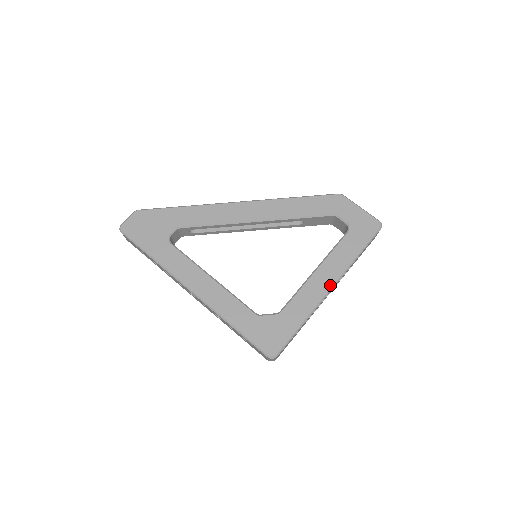
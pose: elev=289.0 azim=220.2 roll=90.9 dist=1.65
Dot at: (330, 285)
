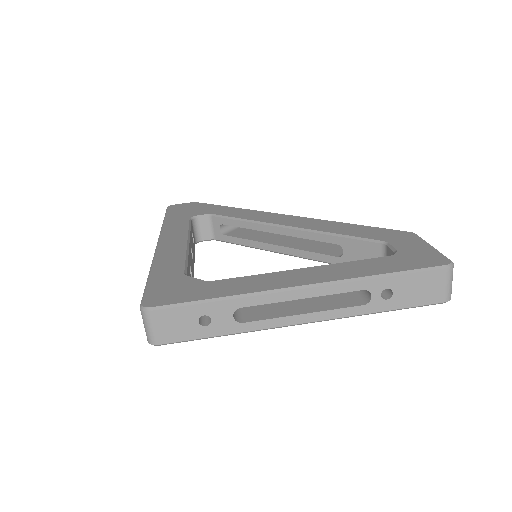
Dot at: (304, 283)
